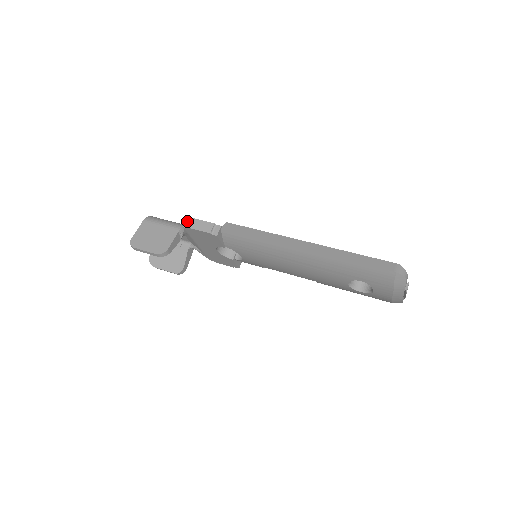
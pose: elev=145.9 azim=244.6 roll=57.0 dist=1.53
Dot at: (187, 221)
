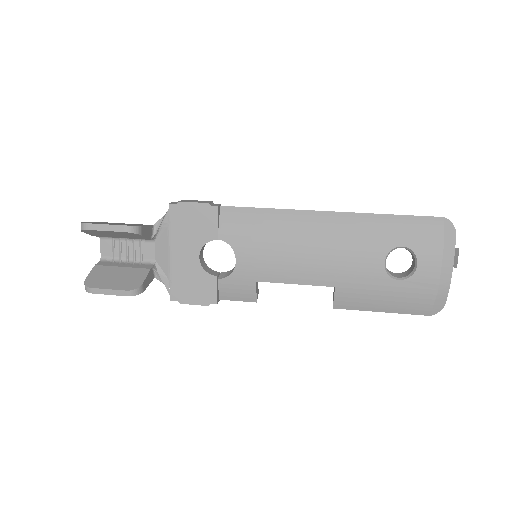
Dot at: (174, 202)
